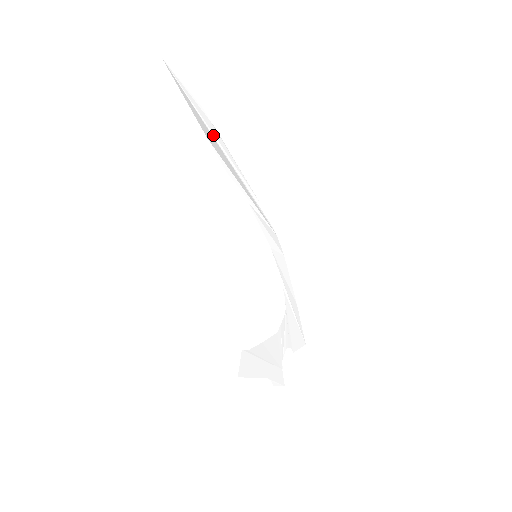
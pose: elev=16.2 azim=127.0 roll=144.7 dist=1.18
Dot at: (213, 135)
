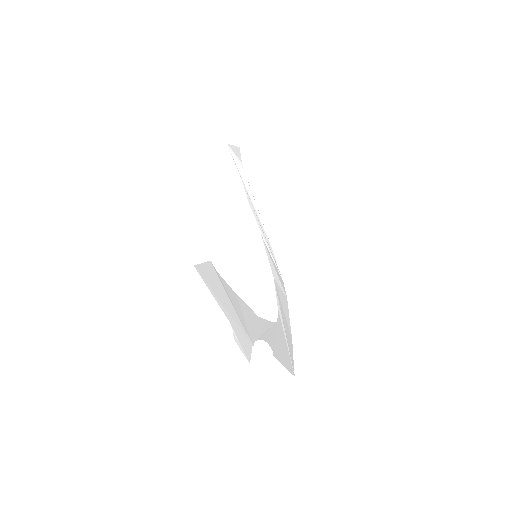
Dot at: (246, 190)
